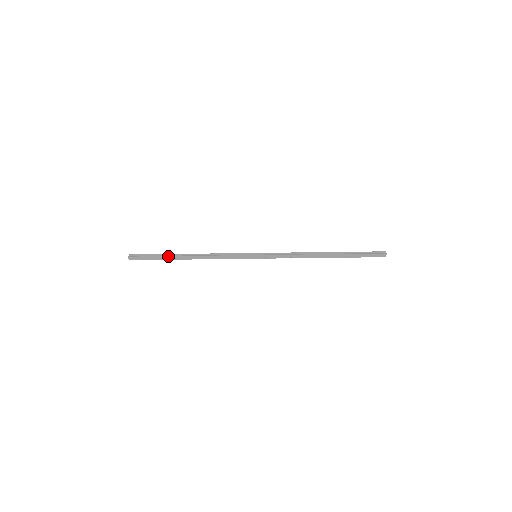
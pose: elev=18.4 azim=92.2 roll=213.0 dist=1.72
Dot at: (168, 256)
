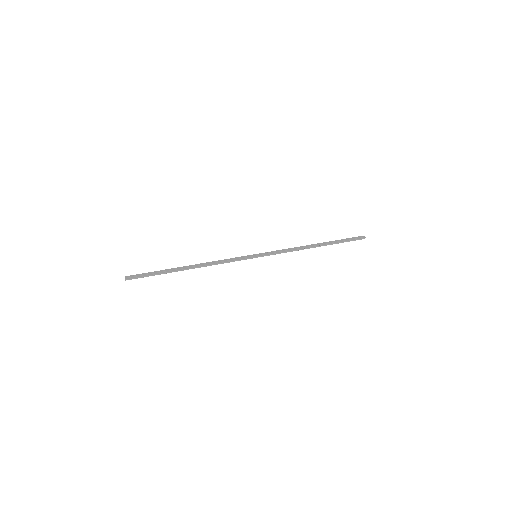
Dot at: occluded
